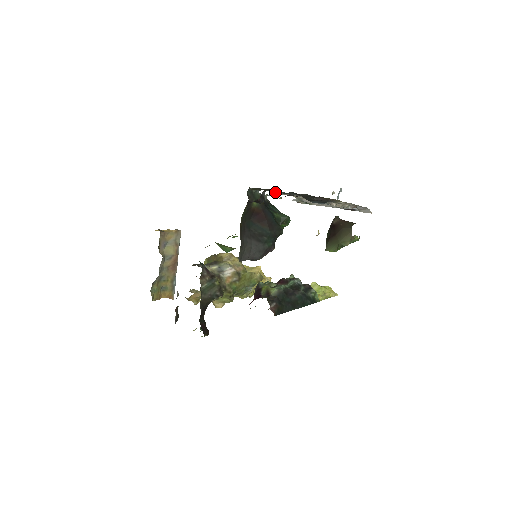
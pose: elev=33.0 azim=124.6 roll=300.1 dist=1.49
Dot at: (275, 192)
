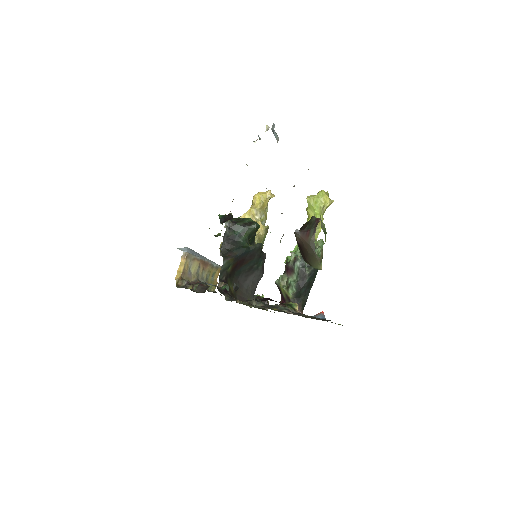
Dot at: occluded
